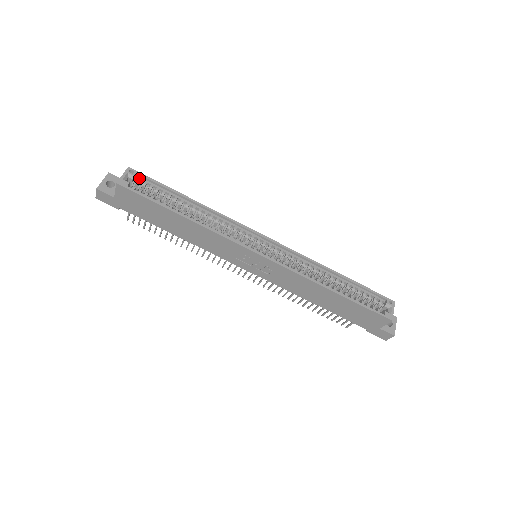
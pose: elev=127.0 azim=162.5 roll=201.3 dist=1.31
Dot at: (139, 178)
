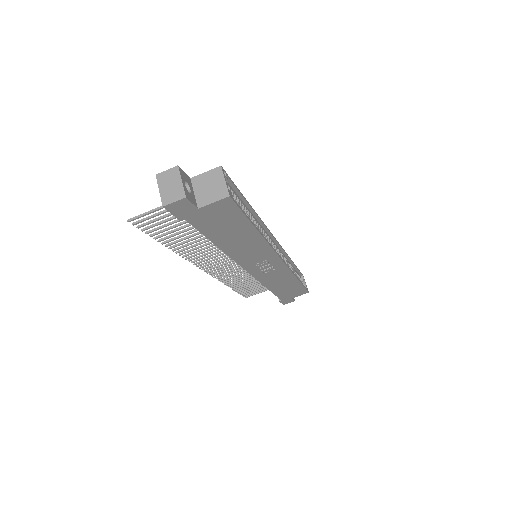
Dot at: occluded
